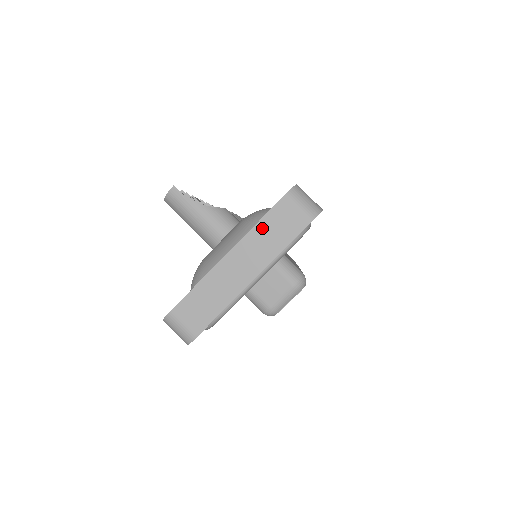
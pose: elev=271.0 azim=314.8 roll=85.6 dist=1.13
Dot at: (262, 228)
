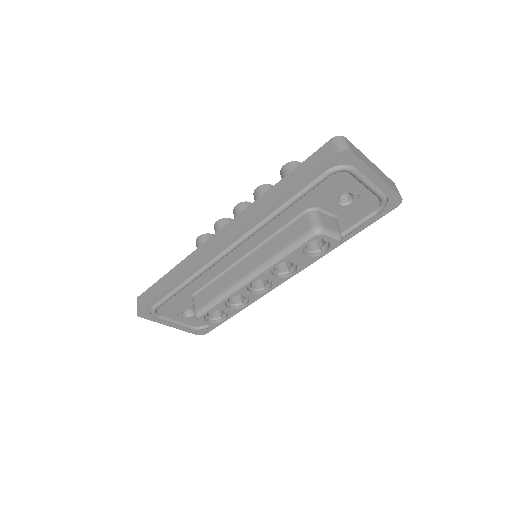
Dot at: (385, 176)
